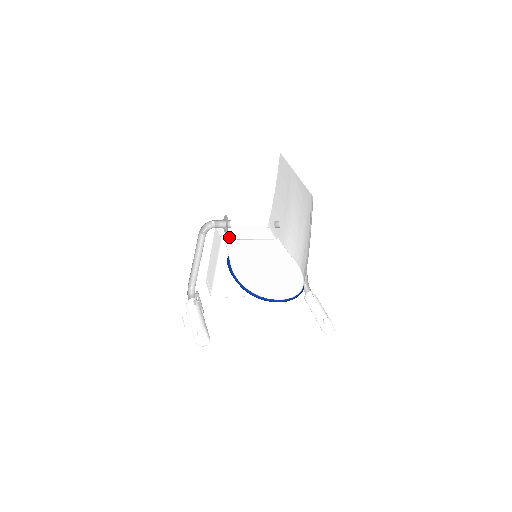
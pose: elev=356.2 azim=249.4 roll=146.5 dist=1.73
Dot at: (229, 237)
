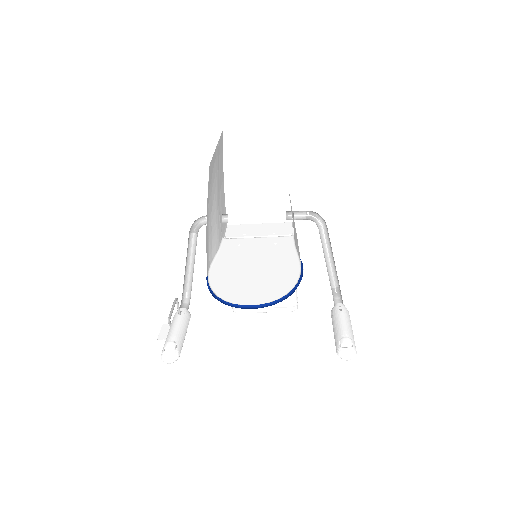
Dot at: (234, 236)
